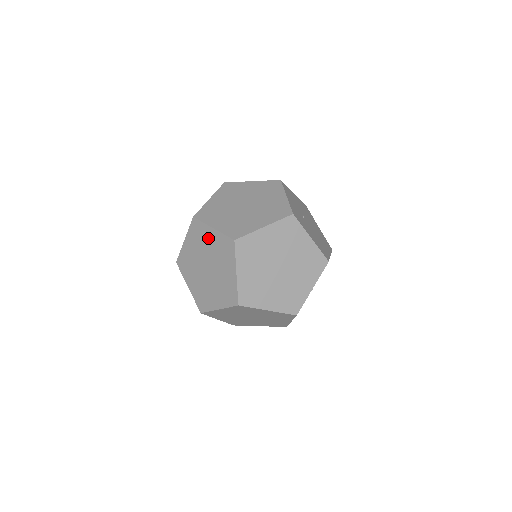
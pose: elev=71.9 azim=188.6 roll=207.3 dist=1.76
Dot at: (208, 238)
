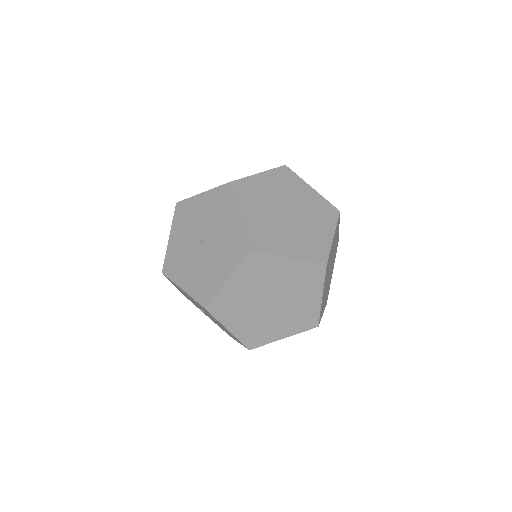
Dot at: (279, 270)
